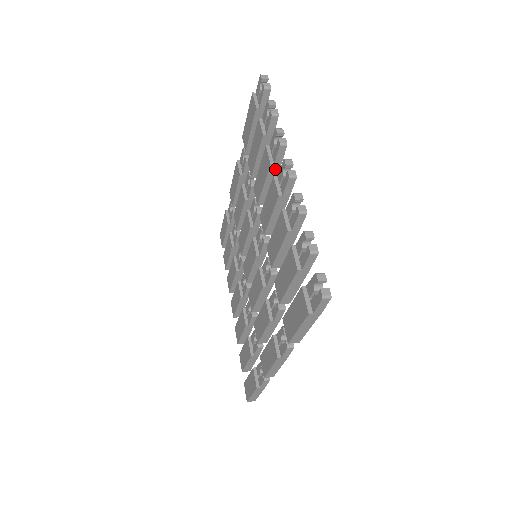
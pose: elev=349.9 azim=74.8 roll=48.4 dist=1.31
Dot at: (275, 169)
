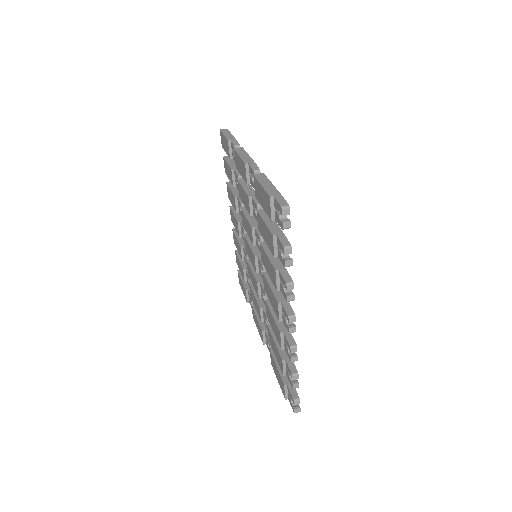
Dot at: occluded
